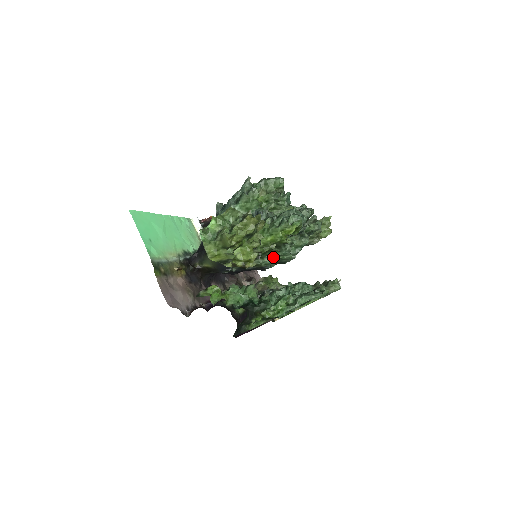
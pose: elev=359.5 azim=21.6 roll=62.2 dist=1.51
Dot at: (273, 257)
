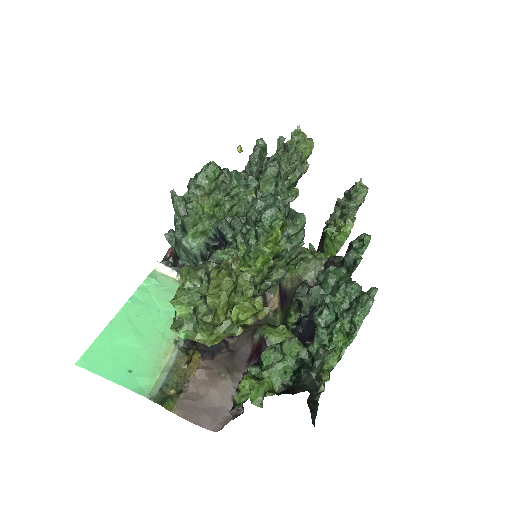
Dot at: (279, 268)
